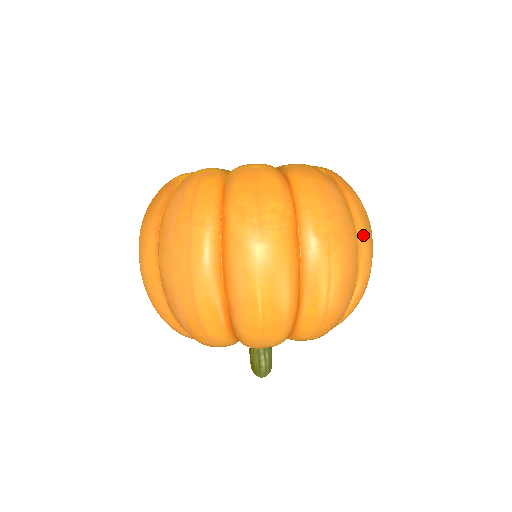
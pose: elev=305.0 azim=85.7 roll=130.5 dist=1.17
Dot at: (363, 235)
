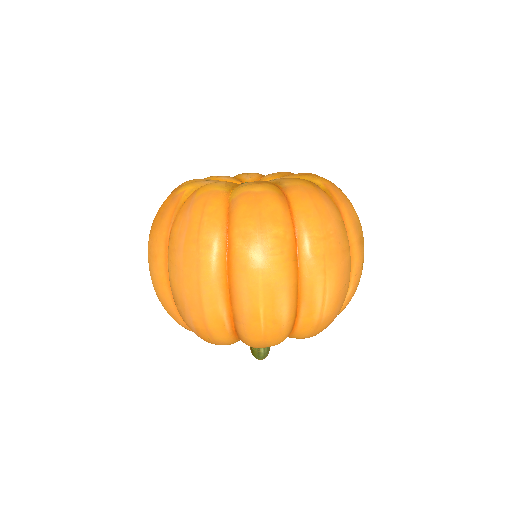
Dot at: (356, 246)
